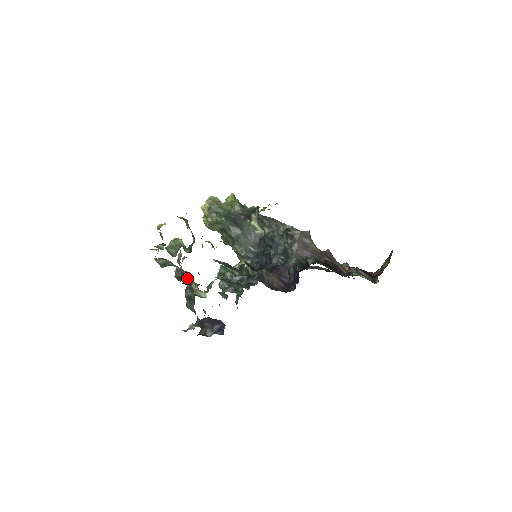
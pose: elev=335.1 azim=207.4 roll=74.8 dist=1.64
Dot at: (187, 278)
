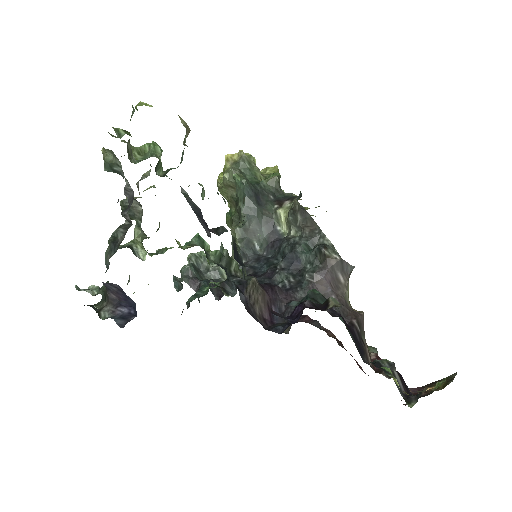
Dot at: (136, 216)
